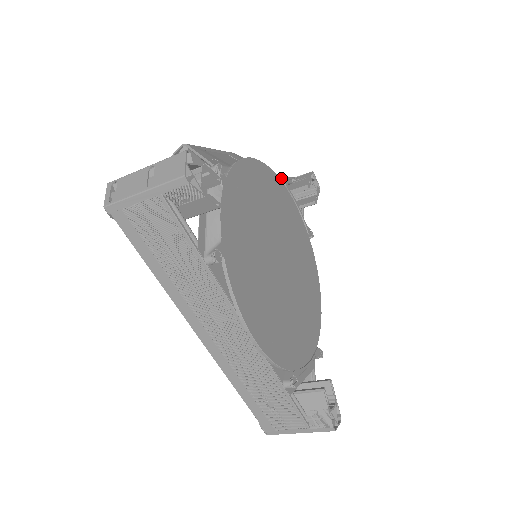
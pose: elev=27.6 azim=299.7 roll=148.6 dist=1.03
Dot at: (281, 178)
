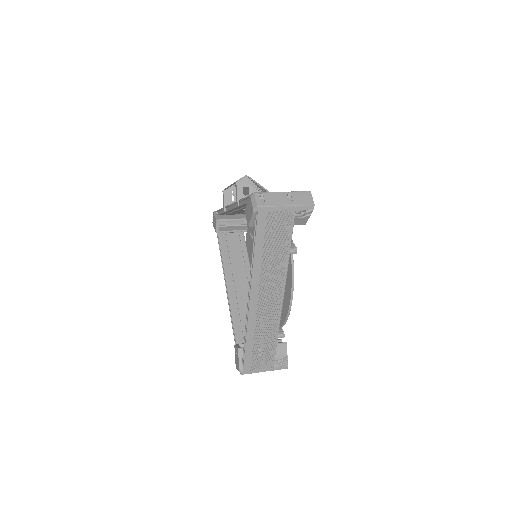
Dot at: occluded
